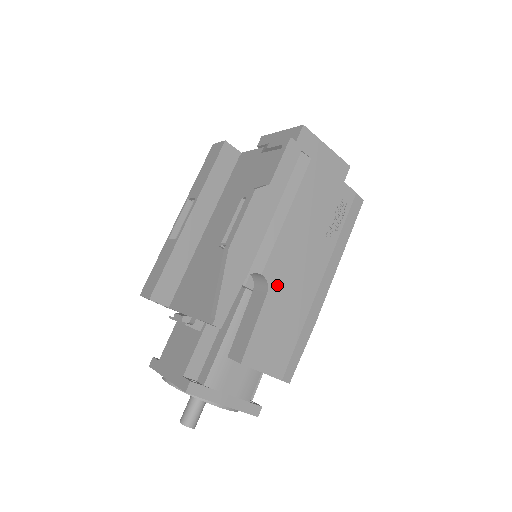
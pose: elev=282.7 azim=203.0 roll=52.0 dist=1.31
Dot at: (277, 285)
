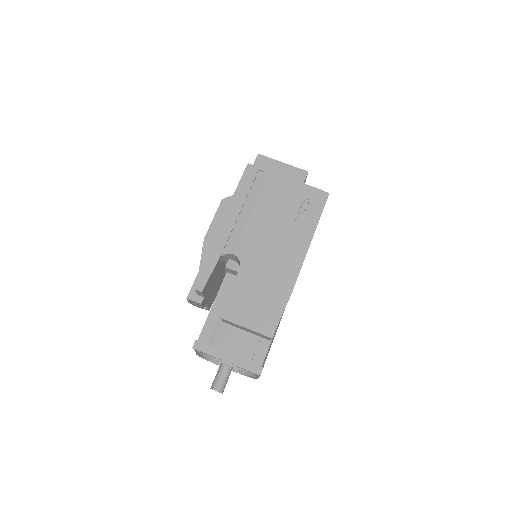
Dot at: (248, 261)
